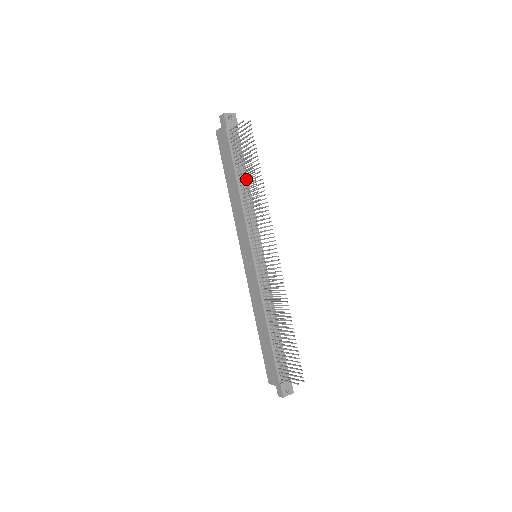
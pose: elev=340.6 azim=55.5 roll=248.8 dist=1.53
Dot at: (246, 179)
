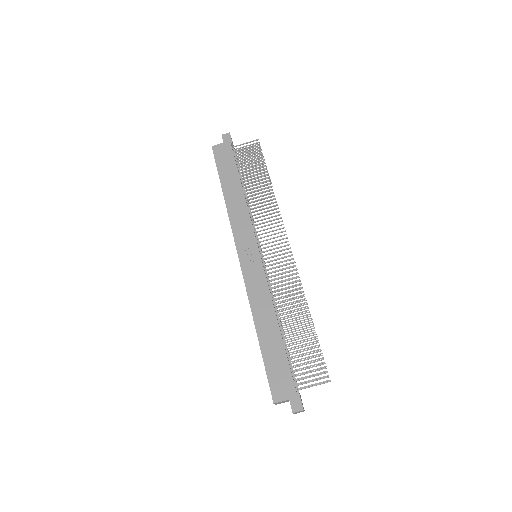
Dot at: occluded
